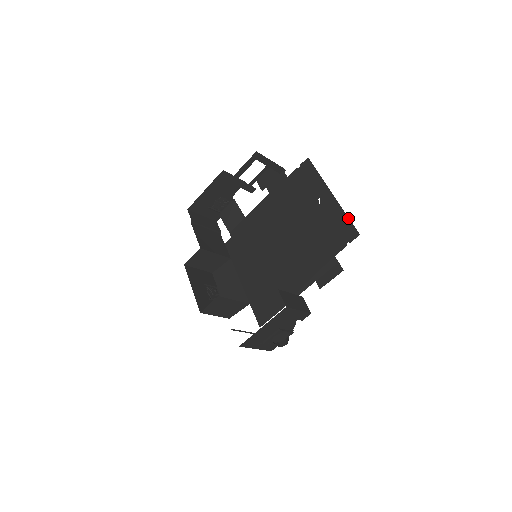
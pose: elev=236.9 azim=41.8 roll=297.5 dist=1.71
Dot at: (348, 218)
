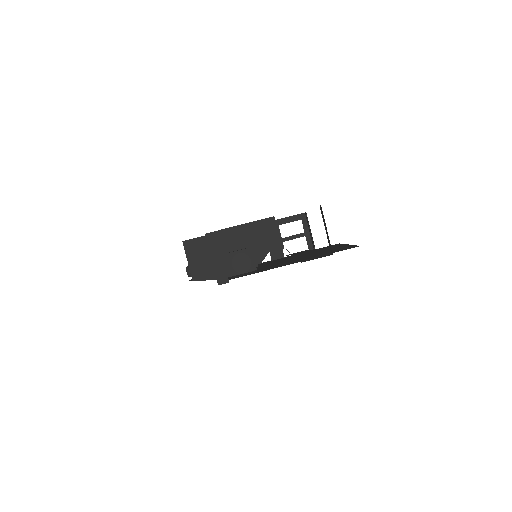
Dot at: (355, 245)
